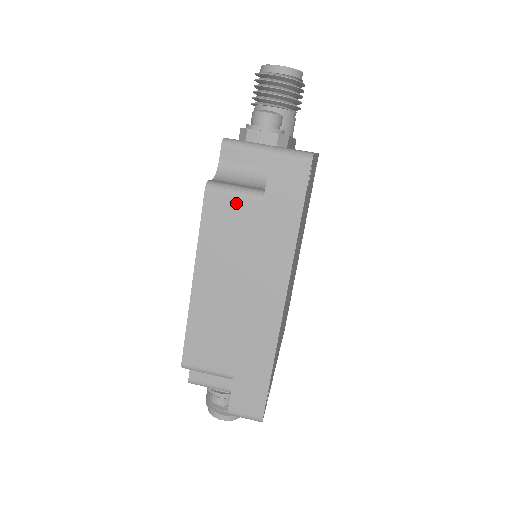
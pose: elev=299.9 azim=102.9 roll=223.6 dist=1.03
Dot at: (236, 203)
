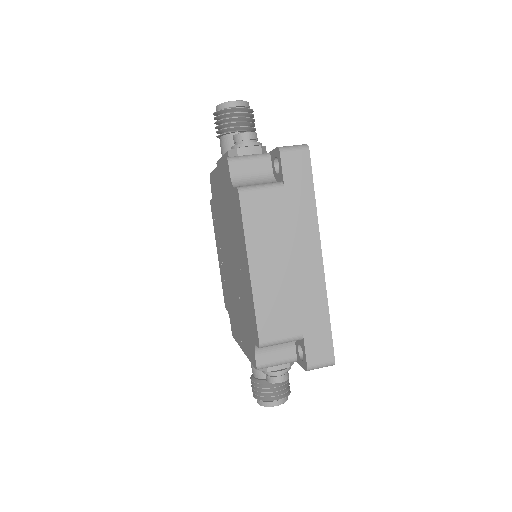
Dot at: (265, 196)
